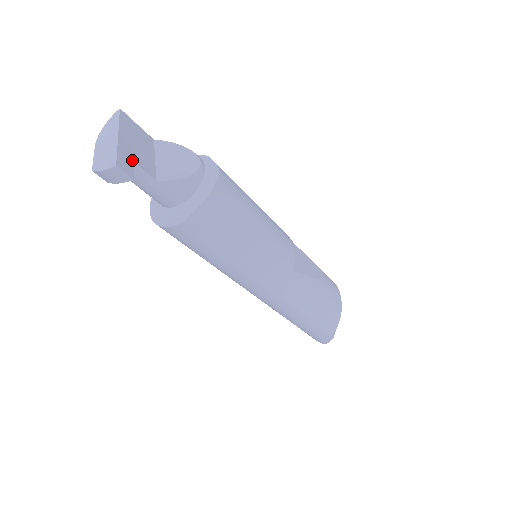
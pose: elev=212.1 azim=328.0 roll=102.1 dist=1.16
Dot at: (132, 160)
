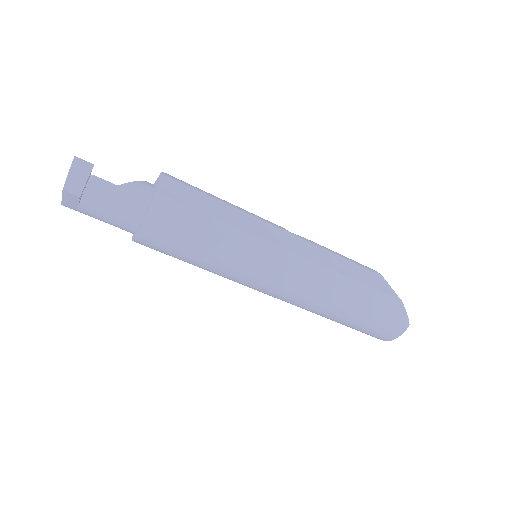
Dot at: occluded
